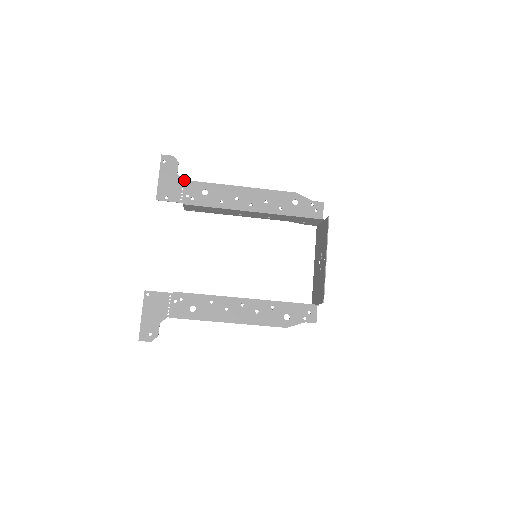
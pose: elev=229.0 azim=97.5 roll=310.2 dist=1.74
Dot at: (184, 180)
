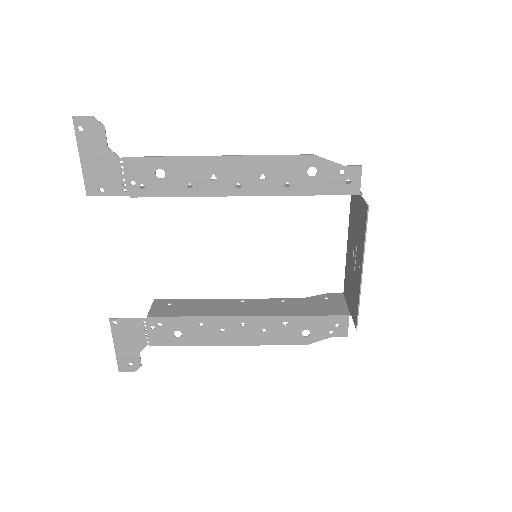
Dot at: occluded
